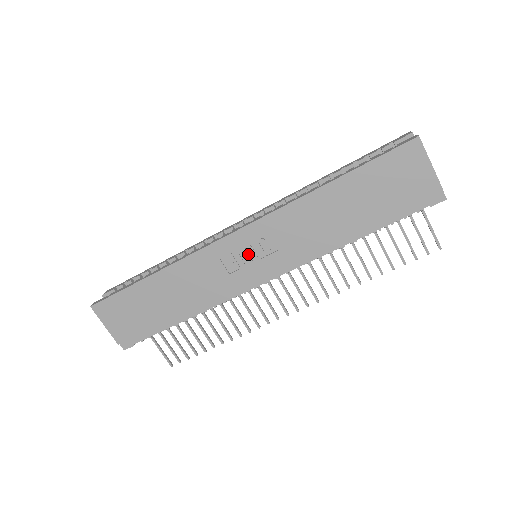
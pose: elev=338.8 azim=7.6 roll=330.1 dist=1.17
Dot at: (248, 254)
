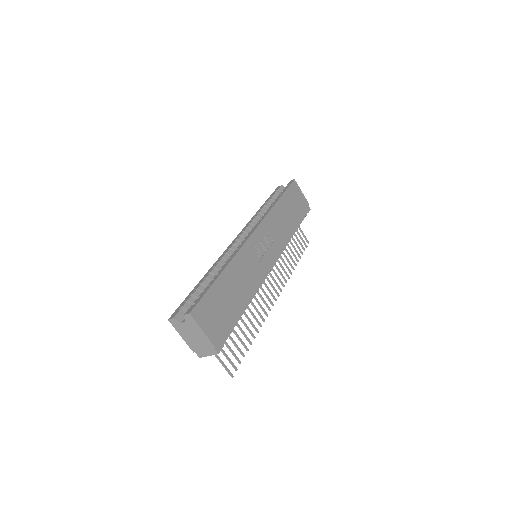
Dot at: (263, 246)
